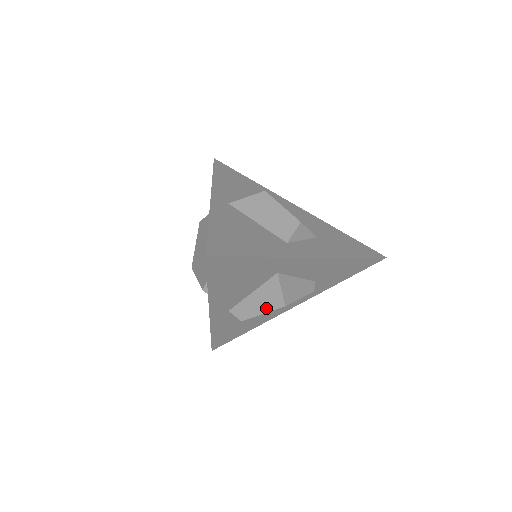
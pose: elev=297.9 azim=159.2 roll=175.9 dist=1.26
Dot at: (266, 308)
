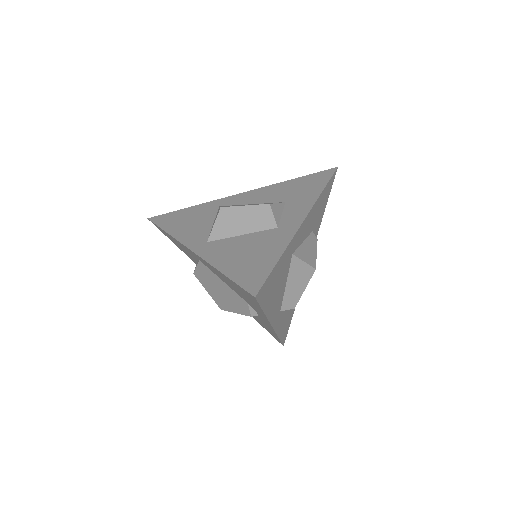
Dot at: (304, 283)
